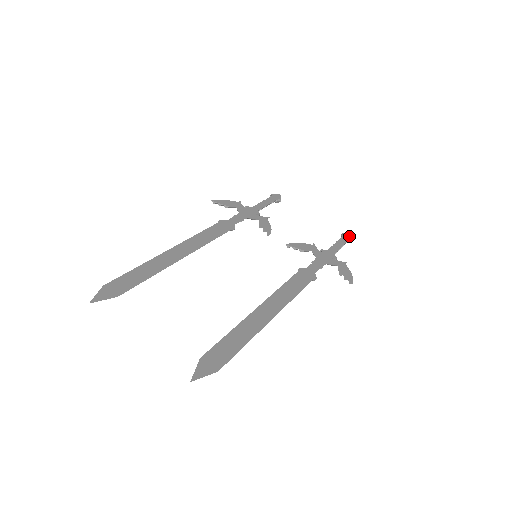
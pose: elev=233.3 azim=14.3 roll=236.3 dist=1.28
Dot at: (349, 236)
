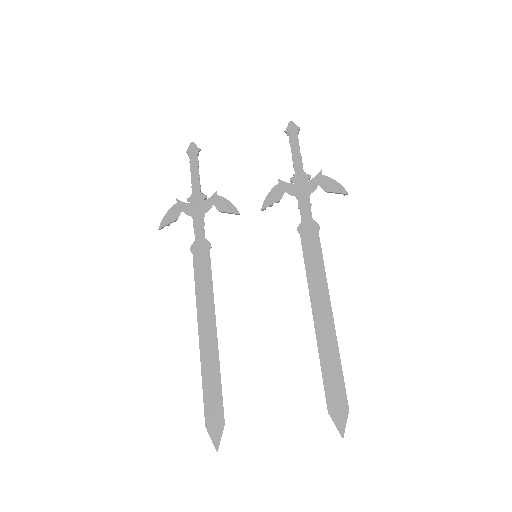
Dot at: (293, 128)
